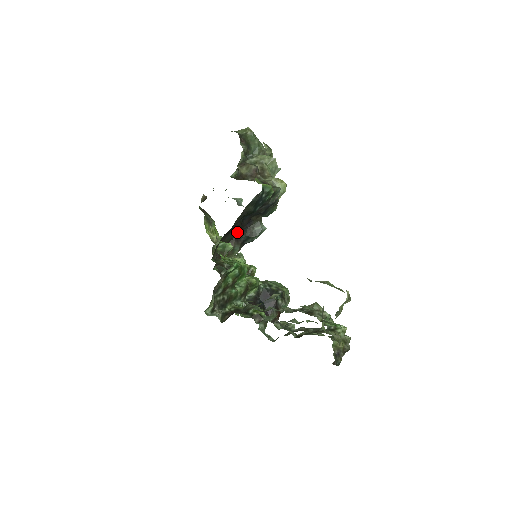
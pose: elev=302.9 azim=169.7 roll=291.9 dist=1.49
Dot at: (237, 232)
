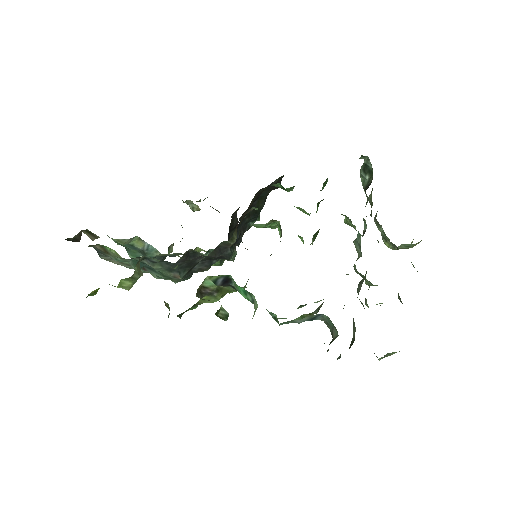
Dot at: (242, 218)
